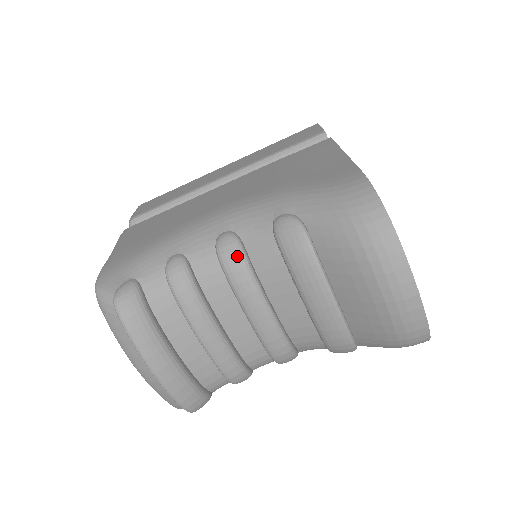
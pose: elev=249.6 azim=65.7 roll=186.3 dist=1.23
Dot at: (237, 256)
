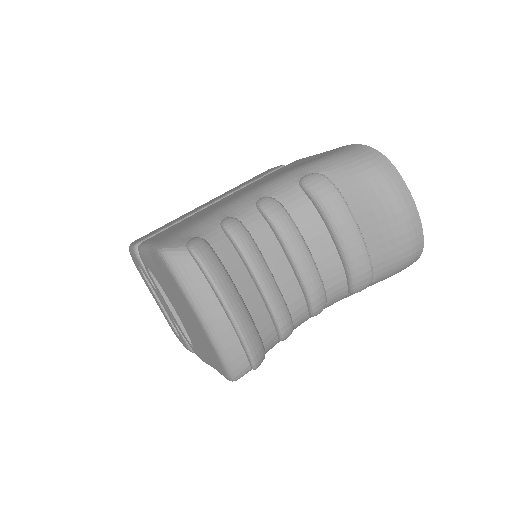
Dot at: (279, 208)
